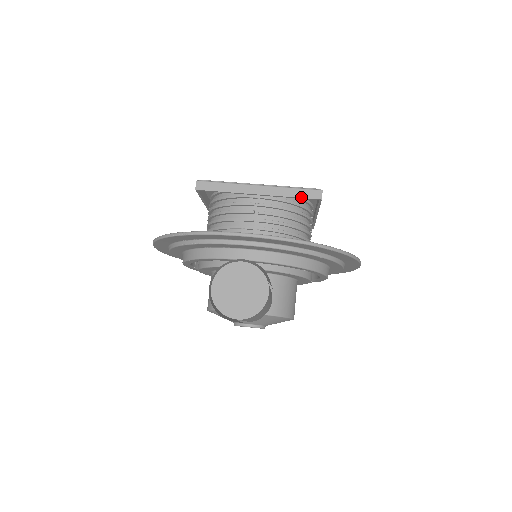
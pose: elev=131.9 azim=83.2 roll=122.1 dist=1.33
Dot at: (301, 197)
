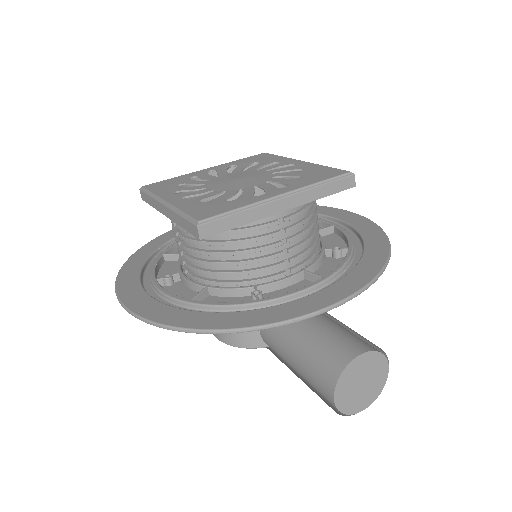
Dot at: (334, 193)
